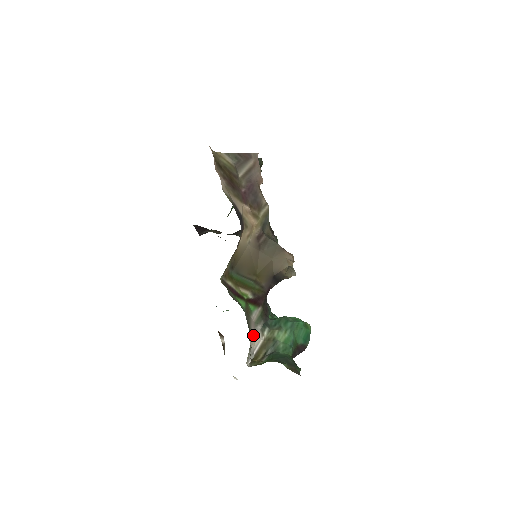
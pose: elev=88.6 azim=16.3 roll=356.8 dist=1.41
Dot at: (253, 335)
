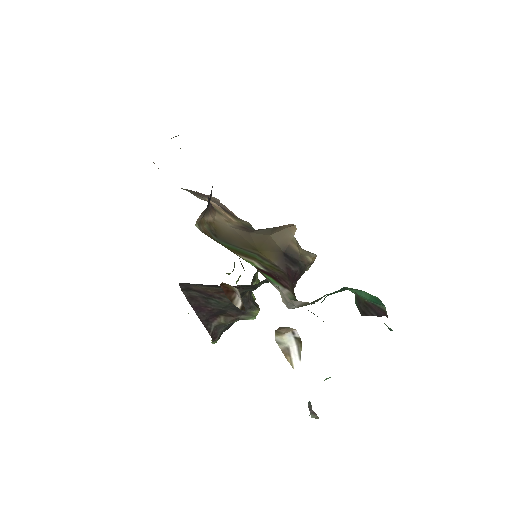
Dot at: (285, 296)
